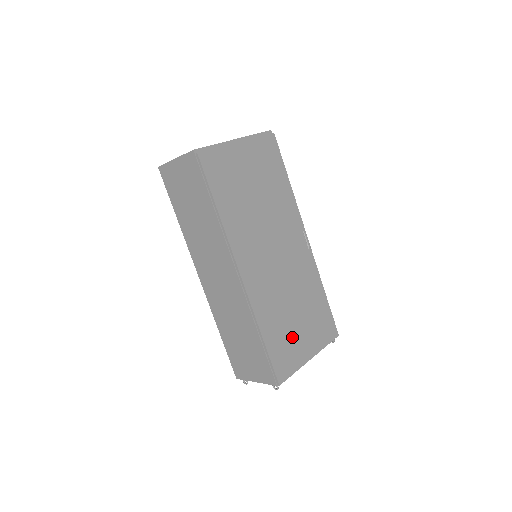
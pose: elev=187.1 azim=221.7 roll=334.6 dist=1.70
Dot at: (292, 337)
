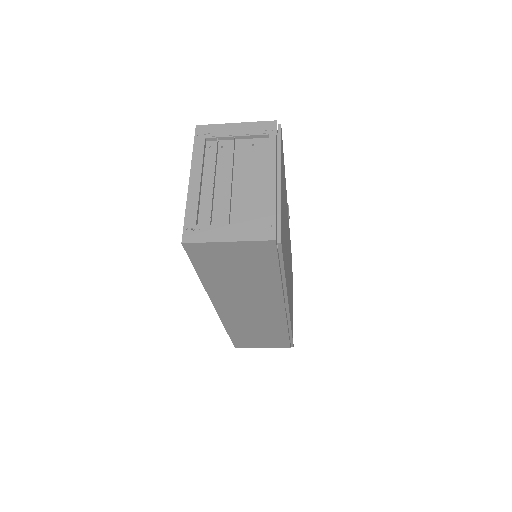
Dot at: occluded
